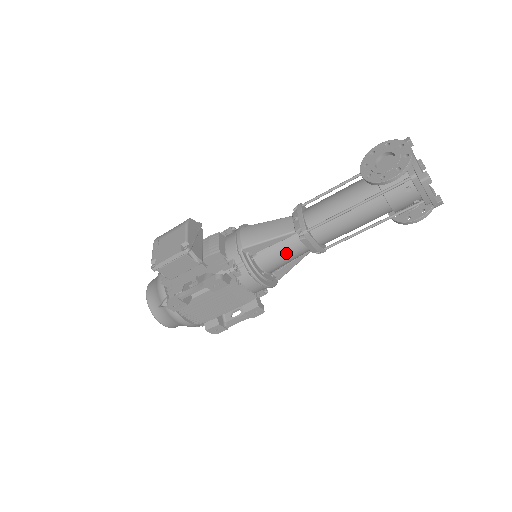
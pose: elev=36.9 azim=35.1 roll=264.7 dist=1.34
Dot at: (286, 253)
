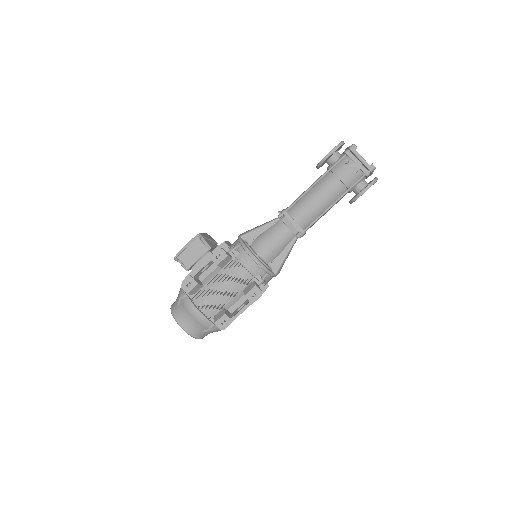
Dot at: (274, 235)
